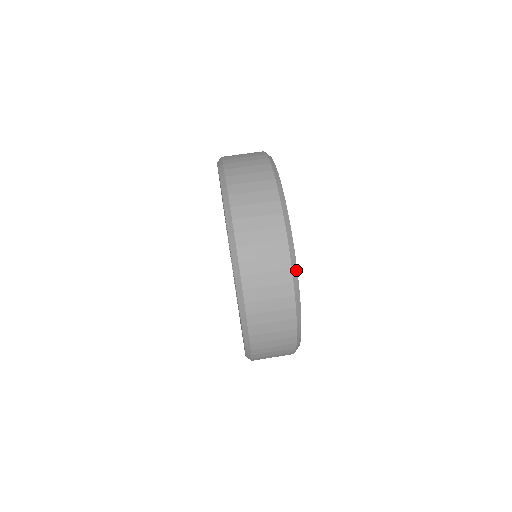
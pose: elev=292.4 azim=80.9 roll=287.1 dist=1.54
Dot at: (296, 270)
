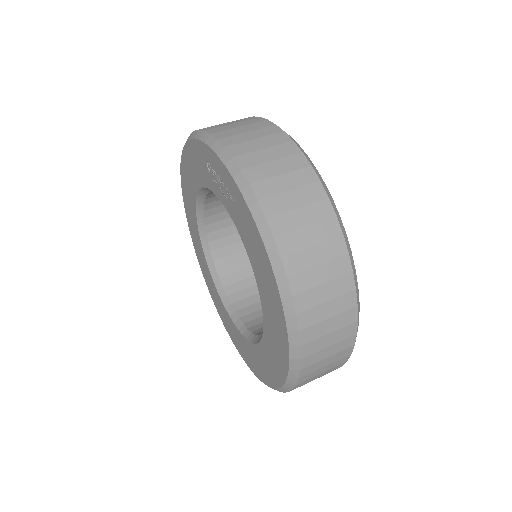
Dot at: (309, 159)
